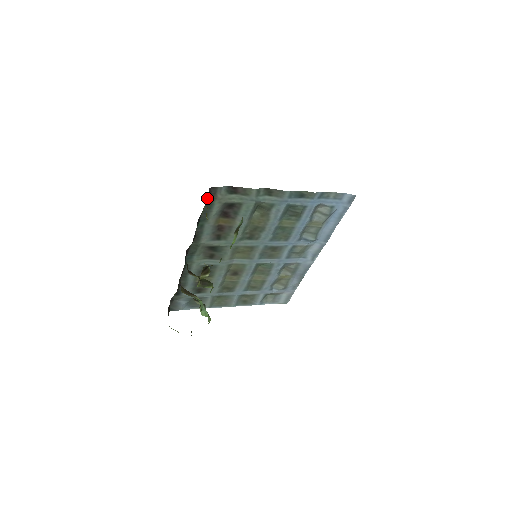
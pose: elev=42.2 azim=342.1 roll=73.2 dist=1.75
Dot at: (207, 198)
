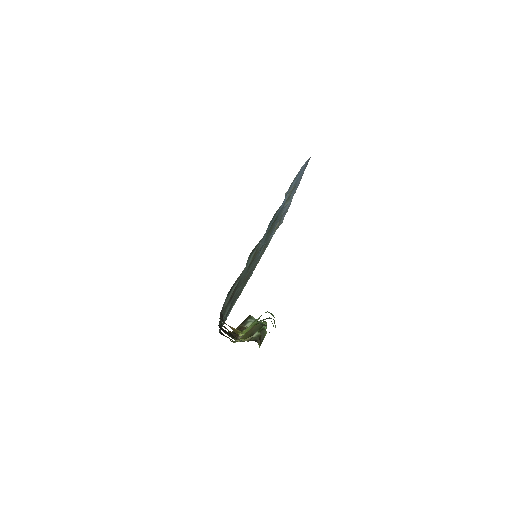
Dot at: occluded
